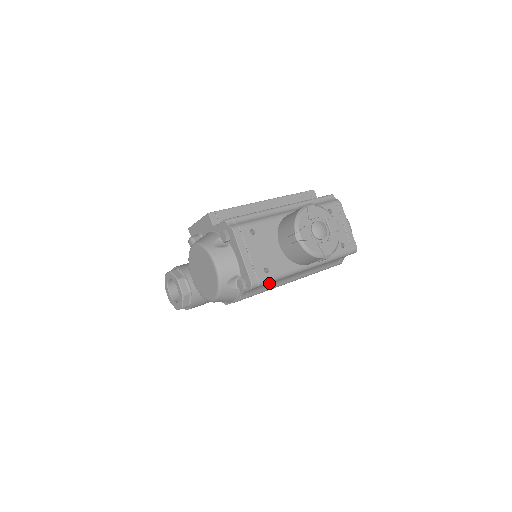
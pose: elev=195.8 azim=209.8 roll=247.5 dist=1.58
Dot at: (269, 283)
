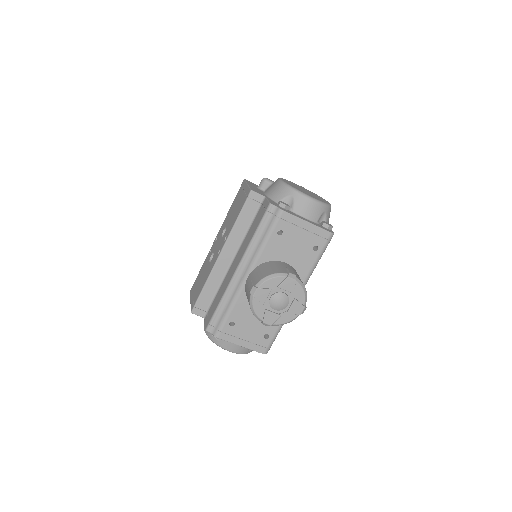
Dot at: occluded
